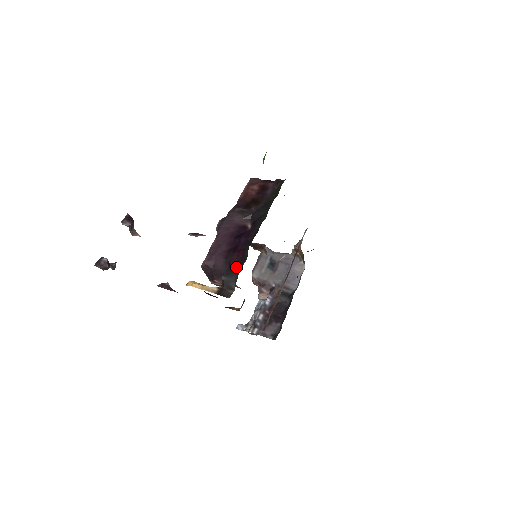
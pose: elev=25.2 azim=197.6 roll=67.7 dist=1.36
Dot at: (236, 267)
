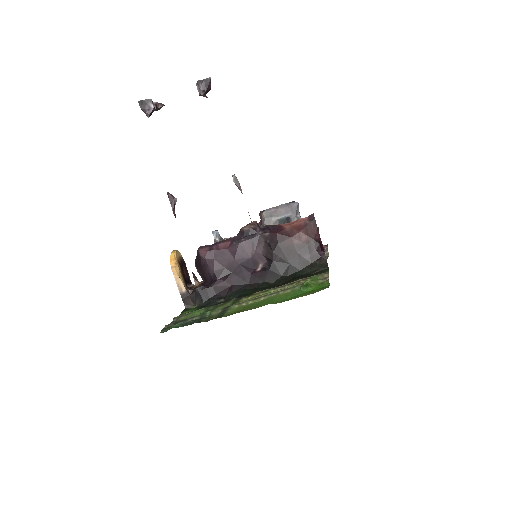
Dot at: (213, 292)
